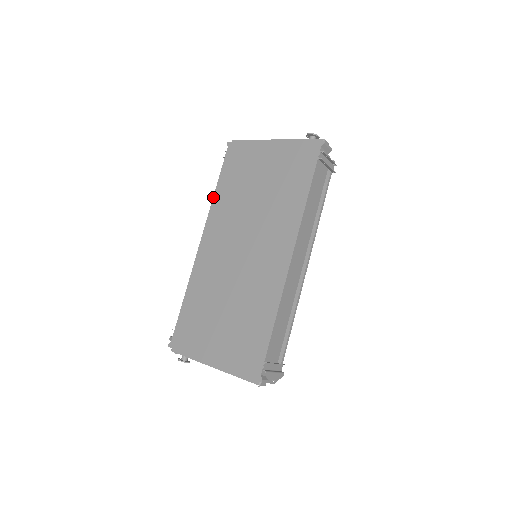
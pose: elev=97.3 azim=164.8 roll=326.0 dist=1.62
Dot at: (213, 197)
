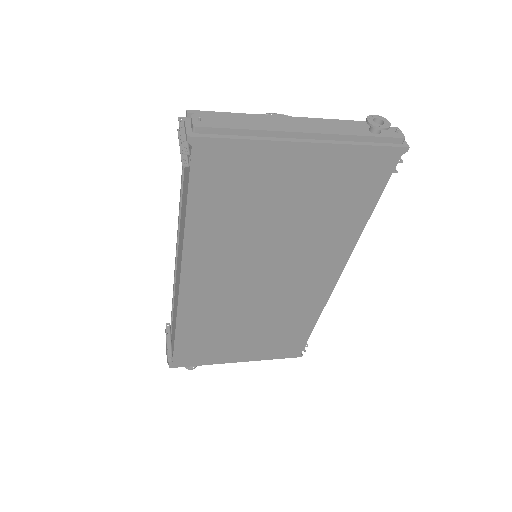
Dot at: (184, 232)
